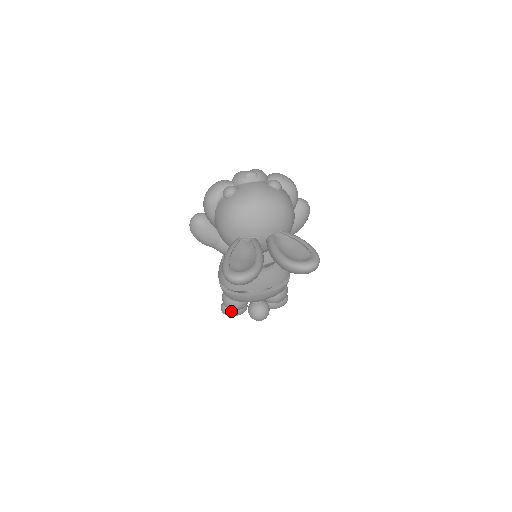
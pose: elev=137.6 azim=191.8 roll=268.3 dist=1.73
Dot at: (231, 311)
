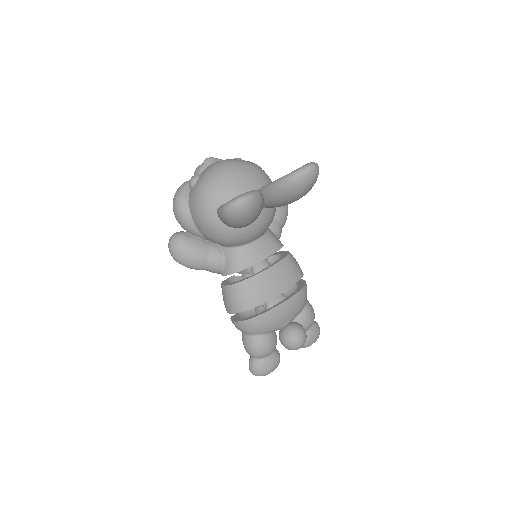
Dot at: (263, 362)
